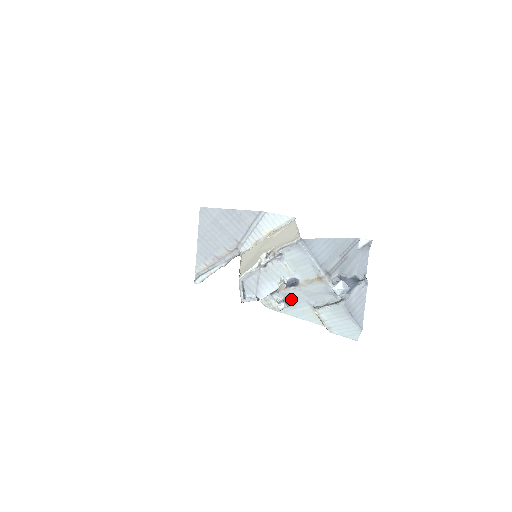
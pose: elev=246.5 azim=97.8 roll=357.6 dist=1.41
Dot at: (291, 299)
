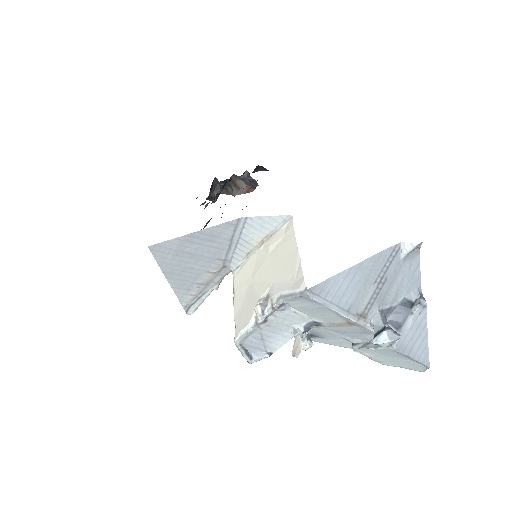
Dot at: (317, 333)
